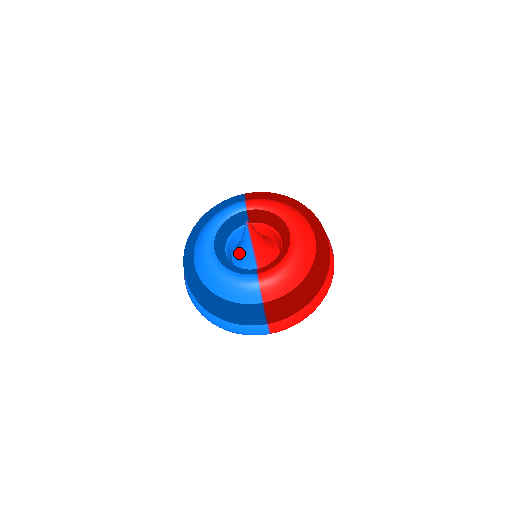
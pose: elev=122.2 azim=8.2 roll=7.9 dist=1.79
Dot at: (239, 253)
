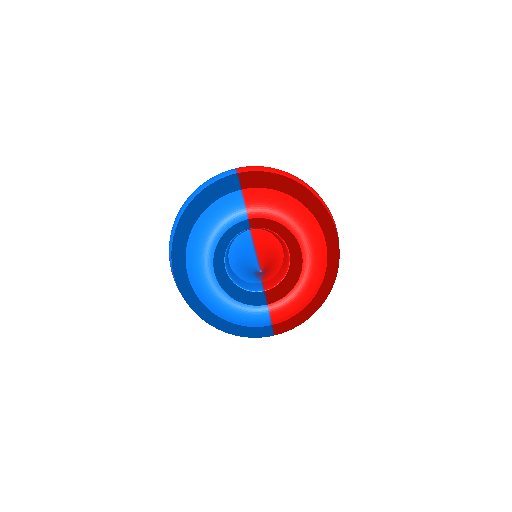
Dot at: (241, 268)
